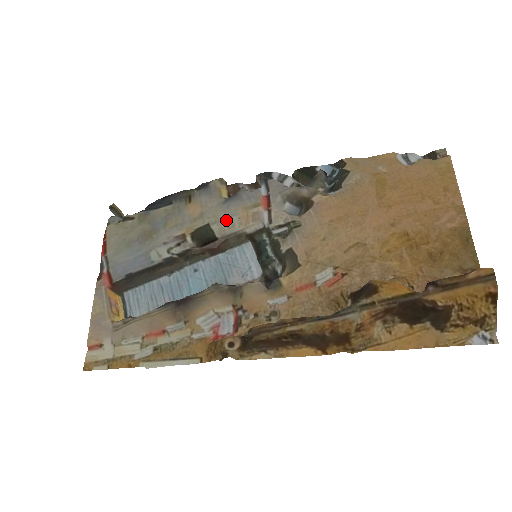
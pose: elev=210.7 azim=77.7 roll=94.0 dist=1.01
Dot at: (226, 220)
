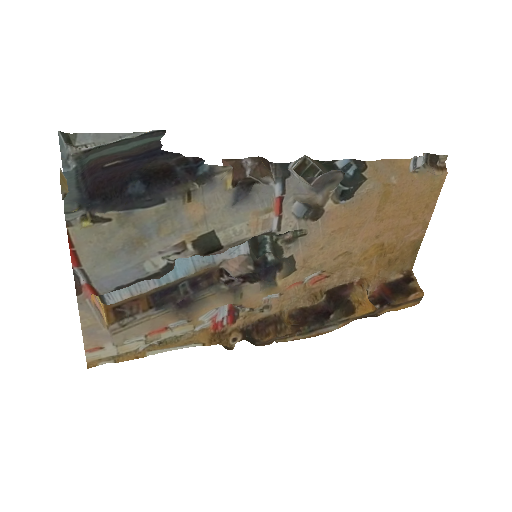
Dot at: (234, 227)
